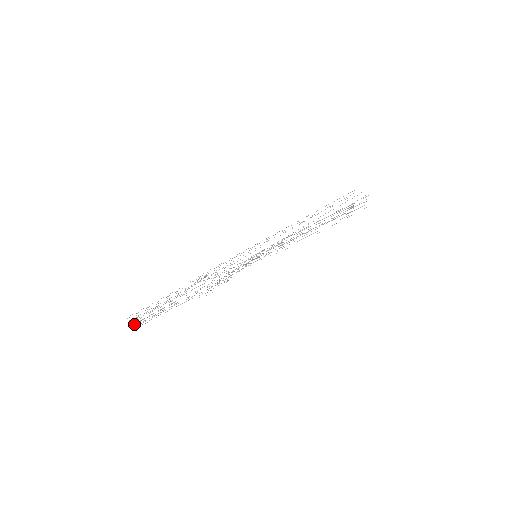
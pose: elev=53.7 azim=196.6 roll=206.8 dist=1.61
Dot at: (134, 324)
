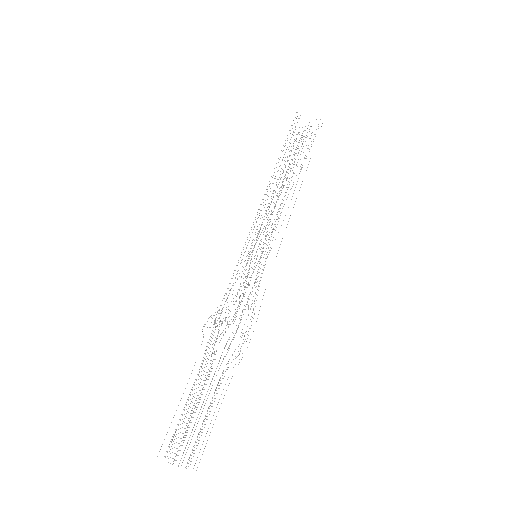
Dot at: occluded
